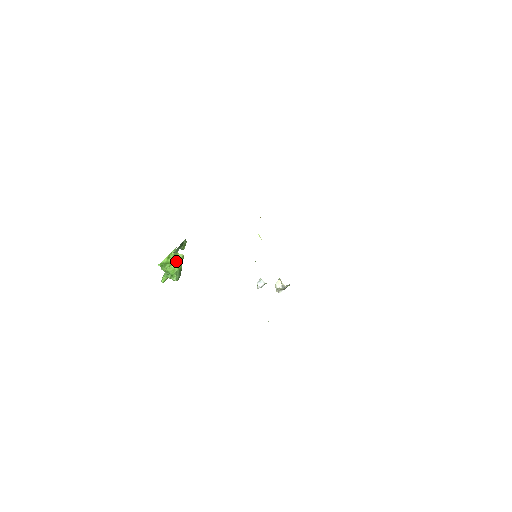
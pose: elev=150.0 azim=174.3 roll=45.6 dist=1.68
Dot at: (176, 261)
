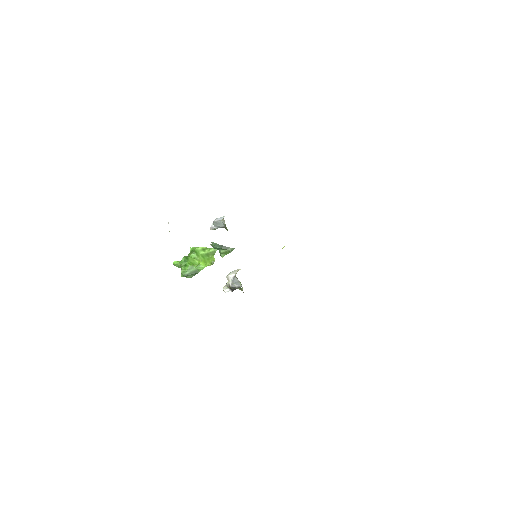
Dot at: (204, 260)
